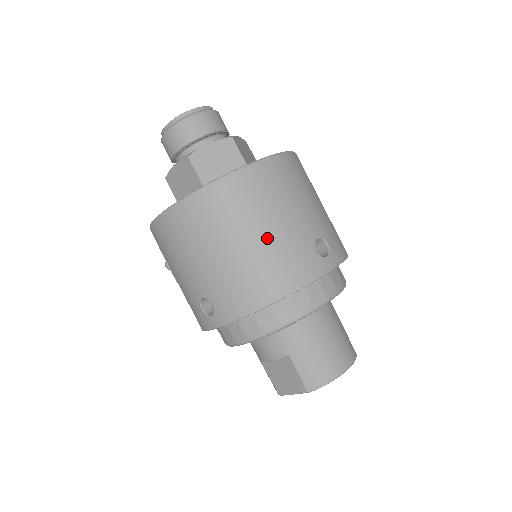
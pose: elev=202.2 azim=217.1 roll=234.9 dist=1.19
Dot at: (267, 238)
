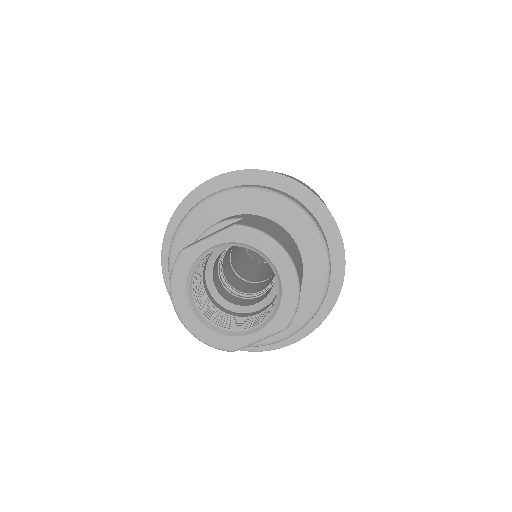
Dot at: occluded
